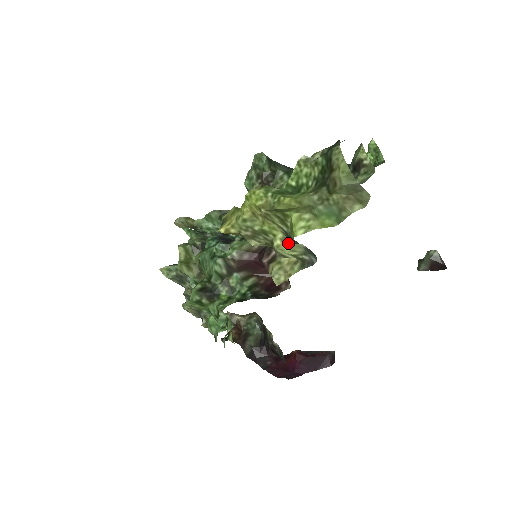
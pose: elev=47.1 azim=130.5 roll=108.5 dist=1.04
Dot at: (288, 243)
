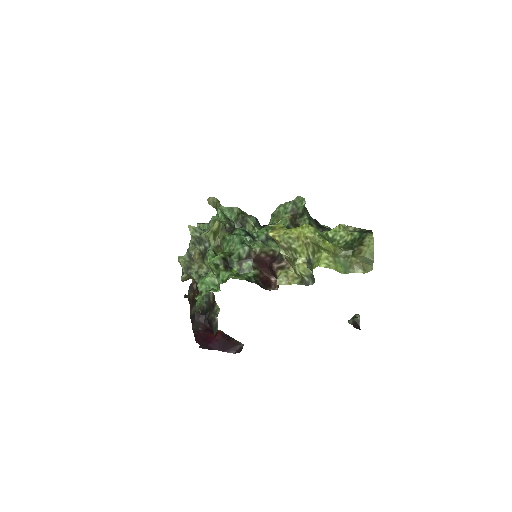
Dot at: (305, 265)
